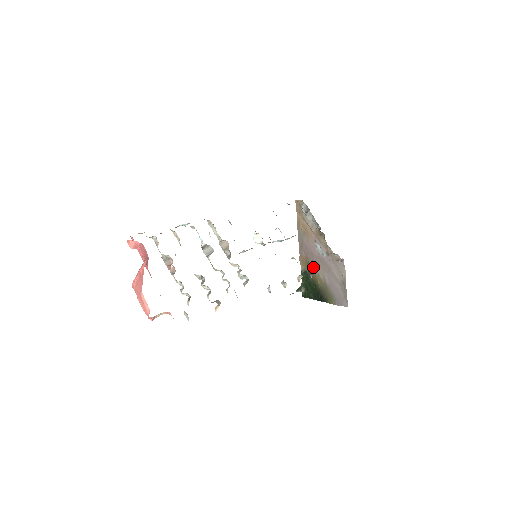
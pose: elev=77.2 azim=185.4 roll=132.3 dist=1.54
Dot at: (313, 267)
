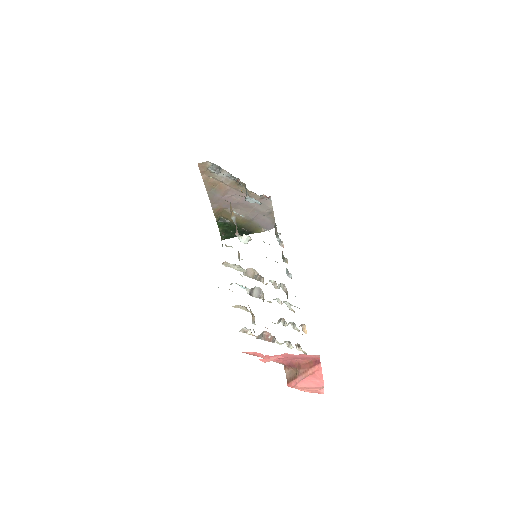
Dot at: occluded
